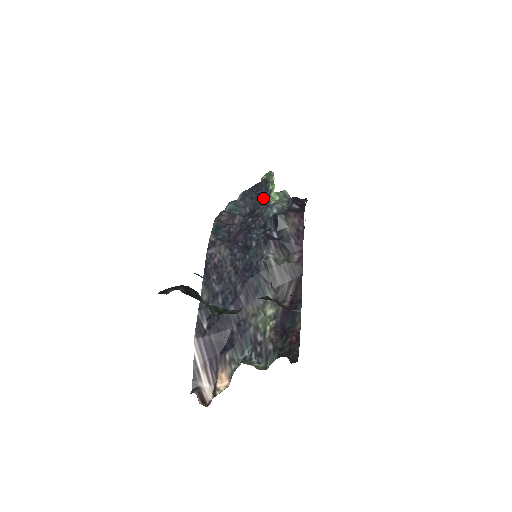
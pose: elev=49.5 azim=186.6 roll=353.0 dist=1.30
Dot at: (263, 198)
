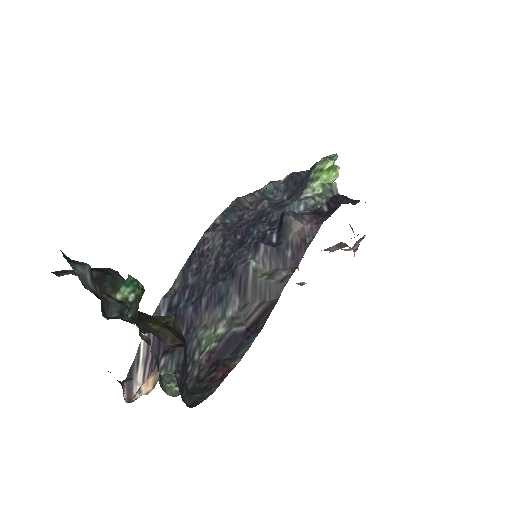
Dot at: (302, 186)
